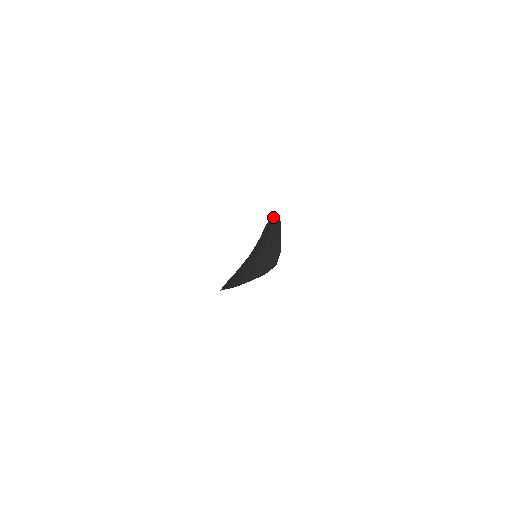
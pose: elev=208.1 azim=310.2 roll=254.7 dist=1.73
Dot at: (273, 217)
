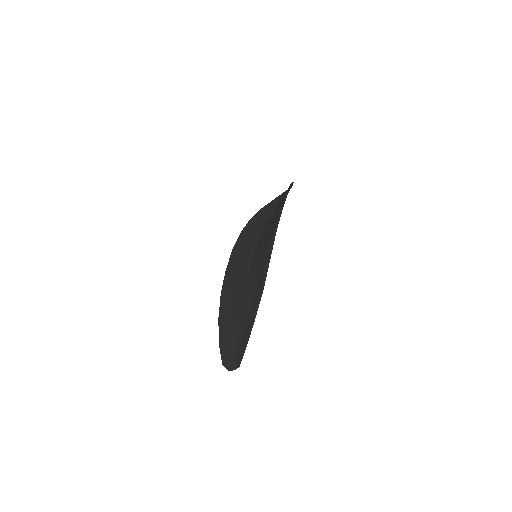
Dot at: (270, 251)
